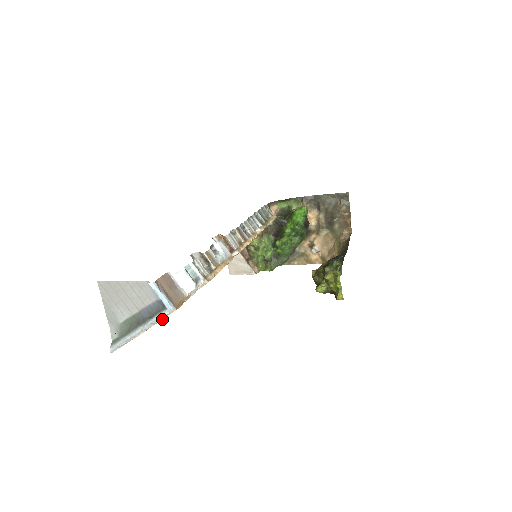
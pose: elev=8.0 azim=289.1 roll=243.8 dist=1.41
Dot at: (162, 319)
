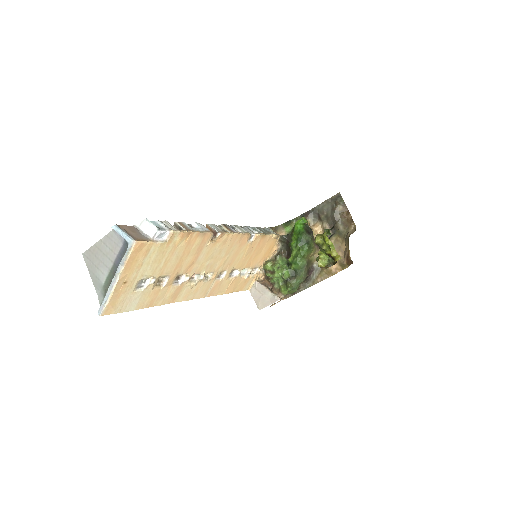
Dot at: (128, 257)
